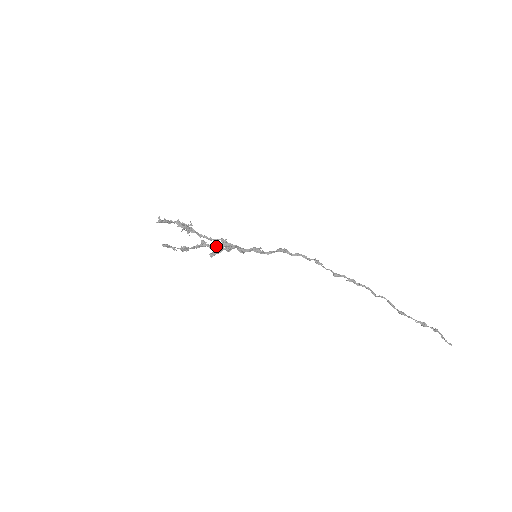
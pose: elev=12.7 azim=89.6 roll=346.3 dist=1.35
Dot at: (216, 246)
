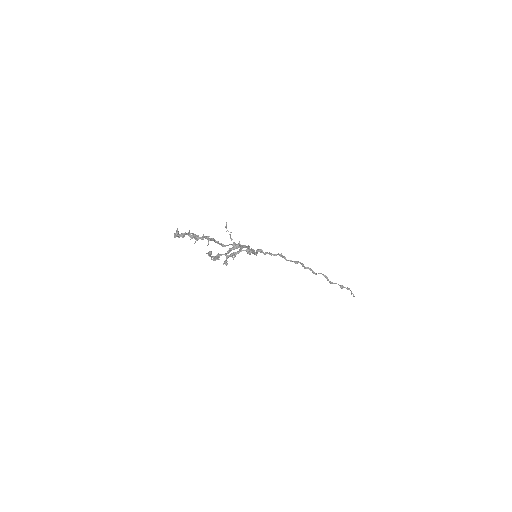
Dot at: occluded
